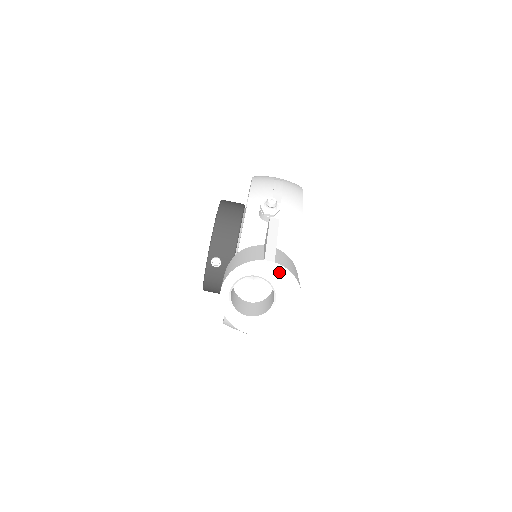
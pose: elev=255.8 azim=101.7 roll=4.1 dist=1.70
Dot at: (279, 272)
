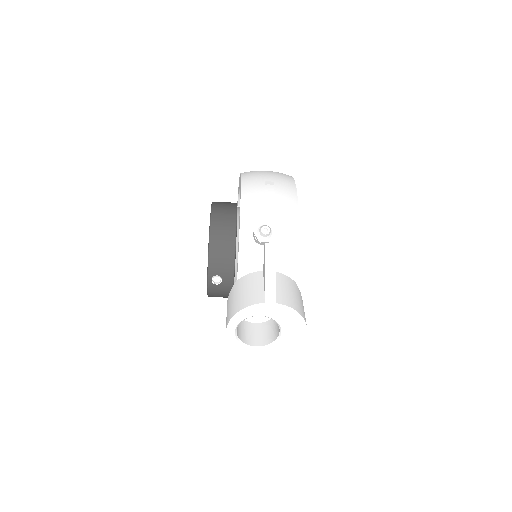
Dot at: (281, 310)
